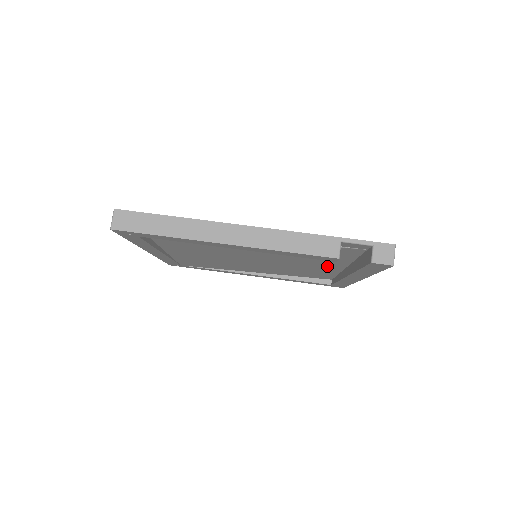
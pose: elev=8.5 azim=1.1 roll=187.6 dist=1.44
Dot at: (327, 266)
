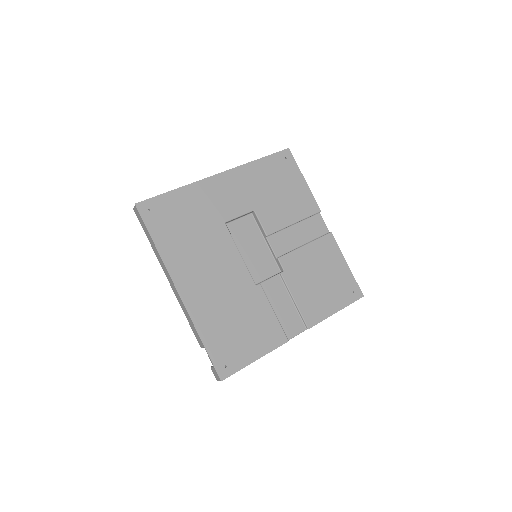
Dot at: (284, 308)
